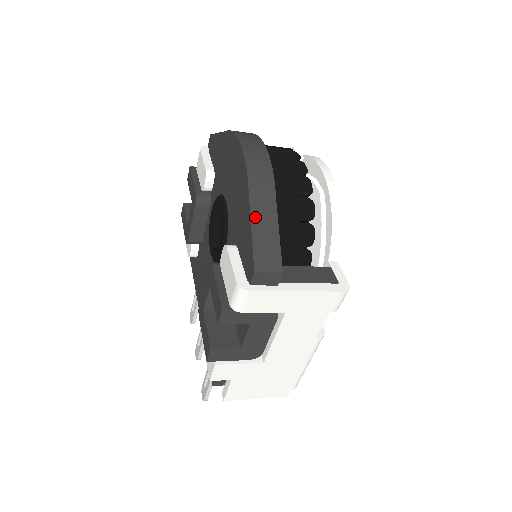
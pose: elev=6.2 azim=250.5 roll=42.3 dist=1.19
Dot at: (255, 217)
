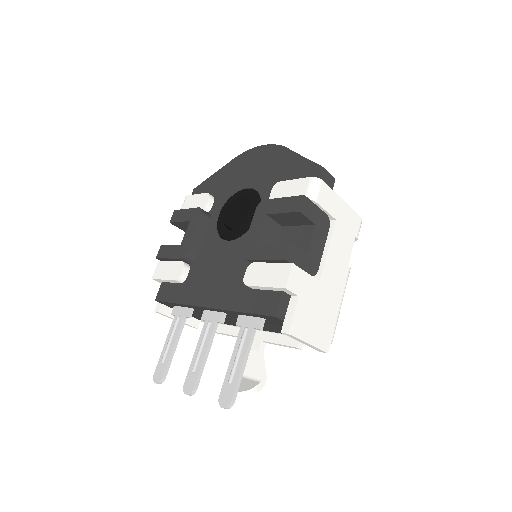
Dot at: (302, 157)
